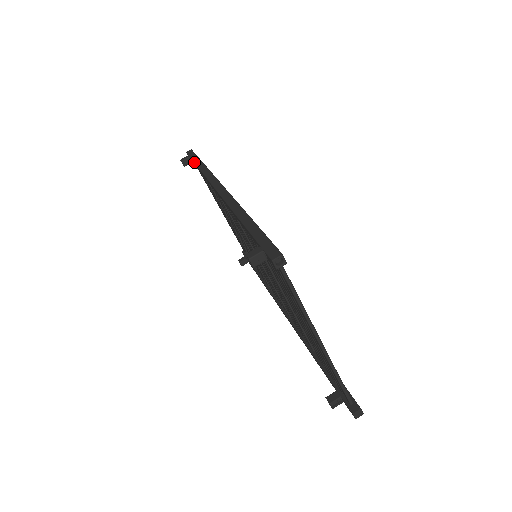
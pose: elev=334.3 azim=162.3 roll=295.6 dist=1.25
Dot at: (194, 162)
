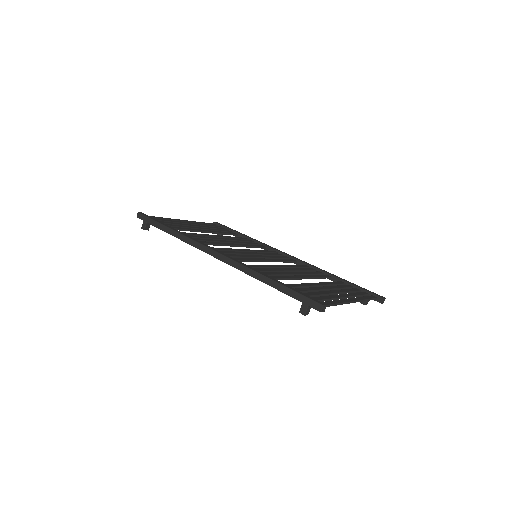
Dot at: occluded
